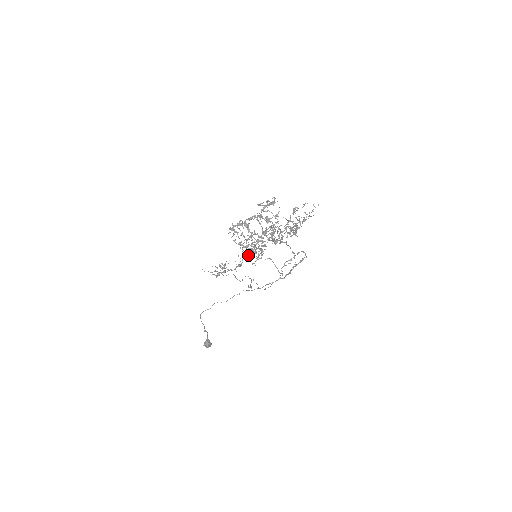
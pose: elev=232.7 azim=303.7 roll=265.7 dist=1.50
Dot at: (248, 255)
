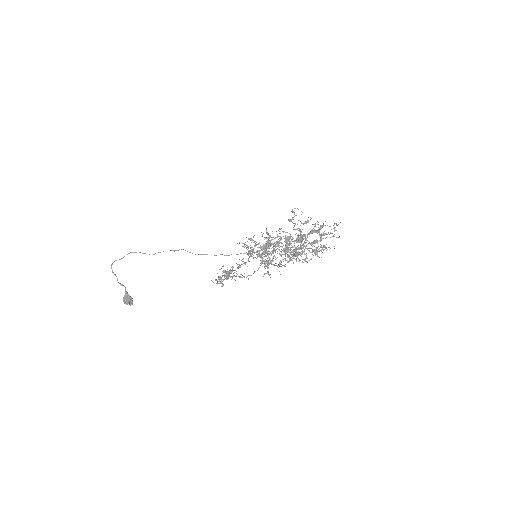
Dot at: (248, 255)
